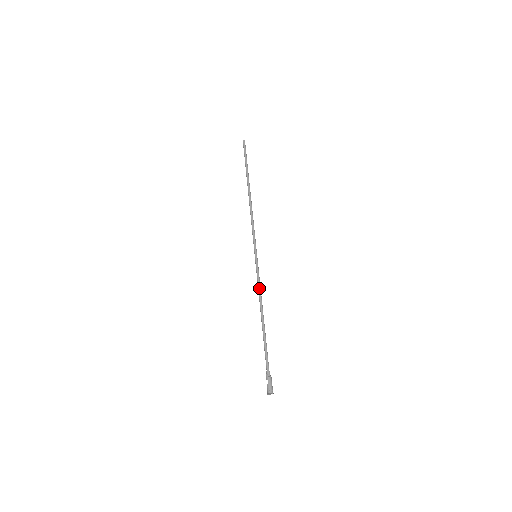
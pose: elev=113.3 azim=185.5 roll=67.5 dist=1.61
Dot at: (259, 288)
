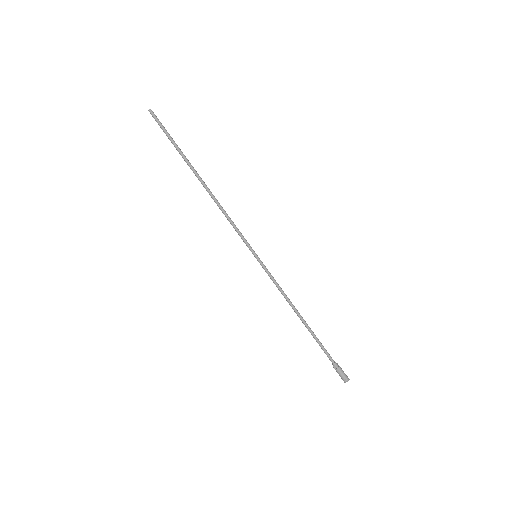
Dot at: (279, 290)
